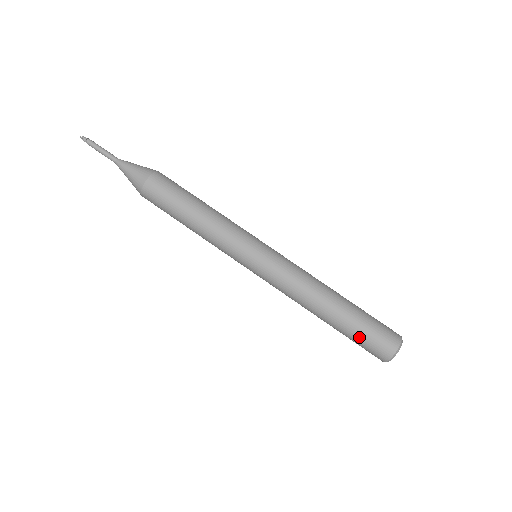
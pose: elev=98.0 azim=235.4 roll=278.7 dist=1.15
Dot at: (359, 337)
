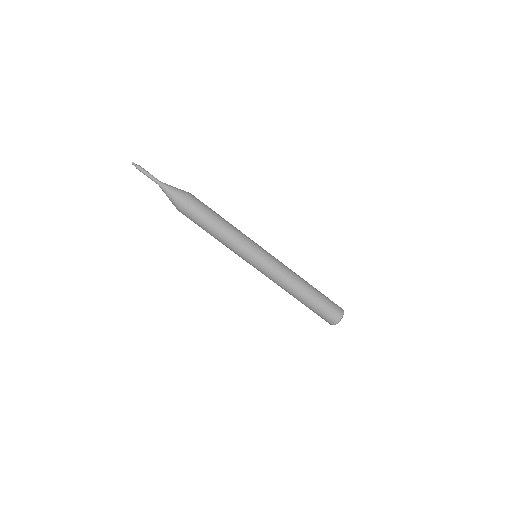
Dot at: (323, 306)
